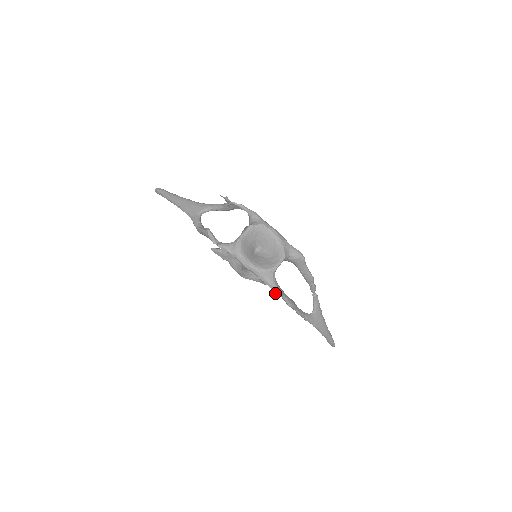
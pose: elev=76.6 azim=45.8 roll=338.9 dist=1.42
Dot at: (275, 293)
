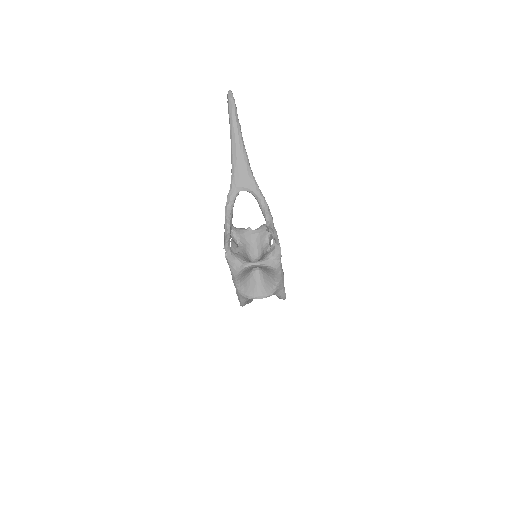
Dot at: (240, 305)
